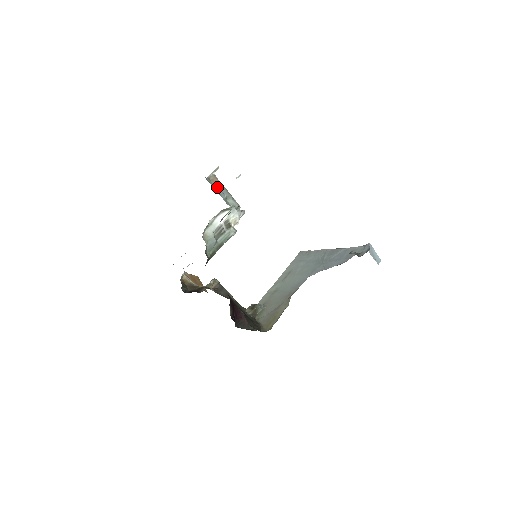
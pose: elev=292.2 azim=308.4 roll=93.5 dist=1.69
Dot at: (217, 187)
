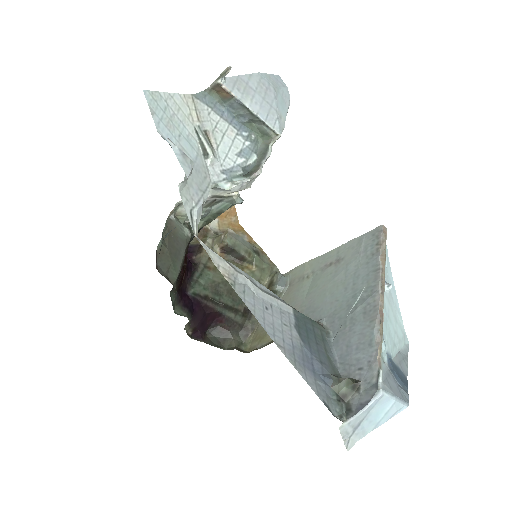
Dot at: (228, 105)
